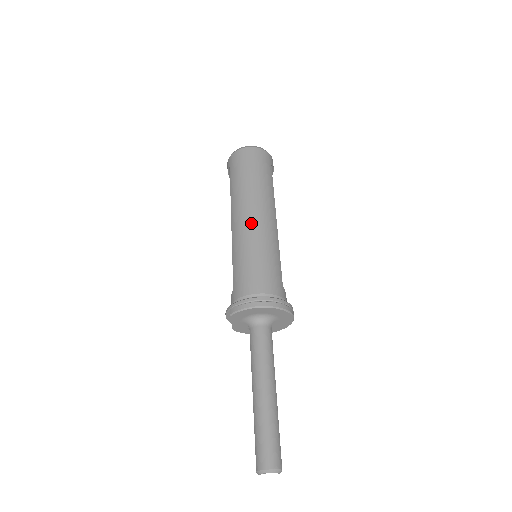
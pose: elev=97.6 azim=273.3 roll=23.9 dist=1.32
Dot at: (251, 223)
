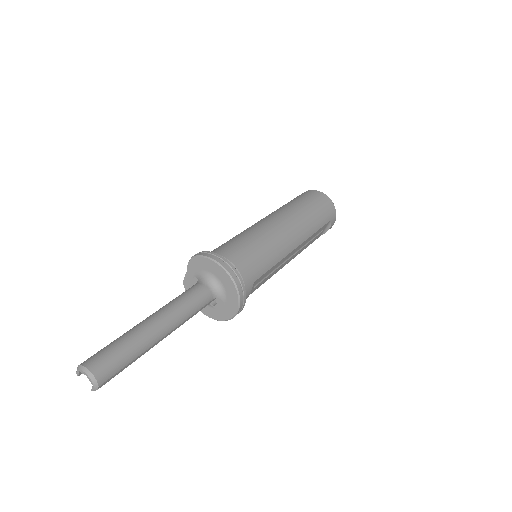
Dot at: (276, 226)
